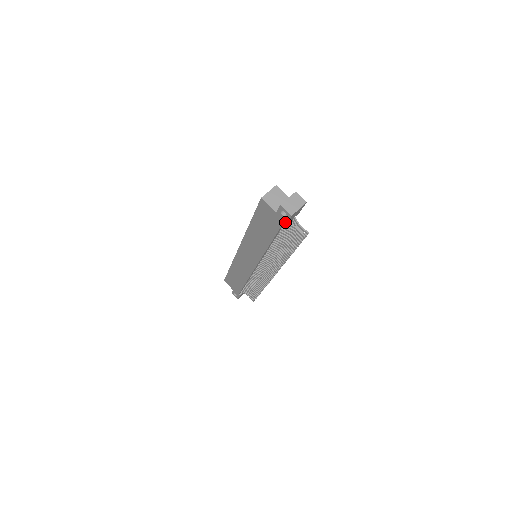
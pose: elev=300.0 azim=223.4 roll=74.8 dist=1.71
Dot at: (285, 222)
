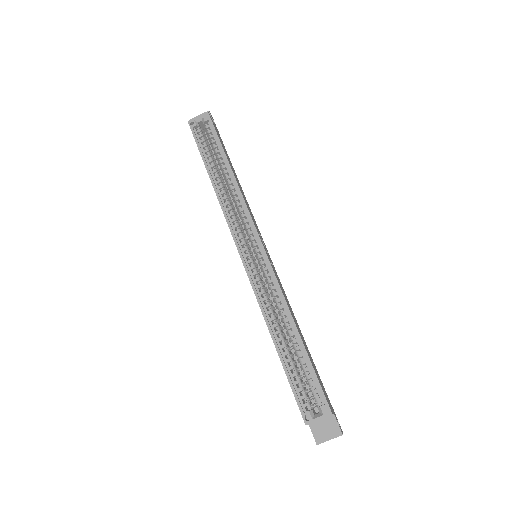
Dot at: occluded
